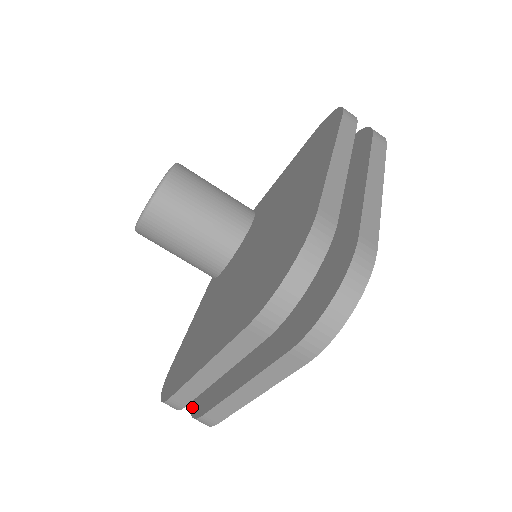
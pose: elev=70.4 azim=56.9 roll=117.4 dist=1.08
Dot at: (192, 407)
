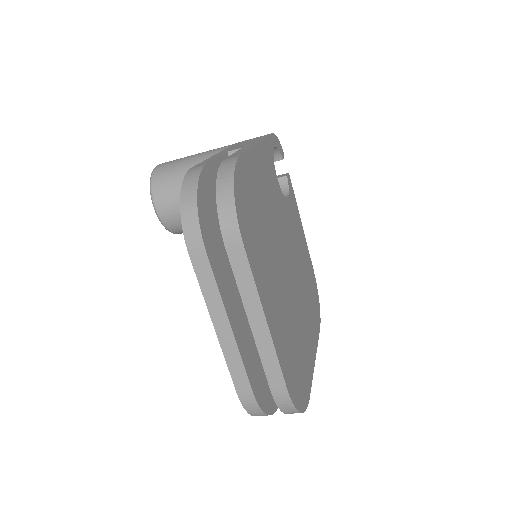
Dot at: occluded
